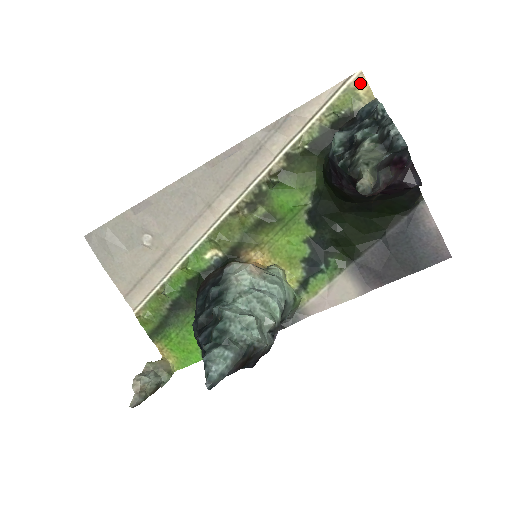
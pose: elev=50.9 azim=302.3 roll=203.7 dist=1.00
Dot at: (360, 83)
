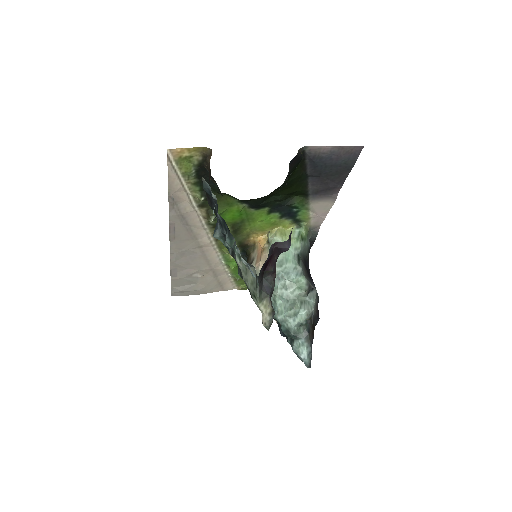
Dot at: (178, 153)
